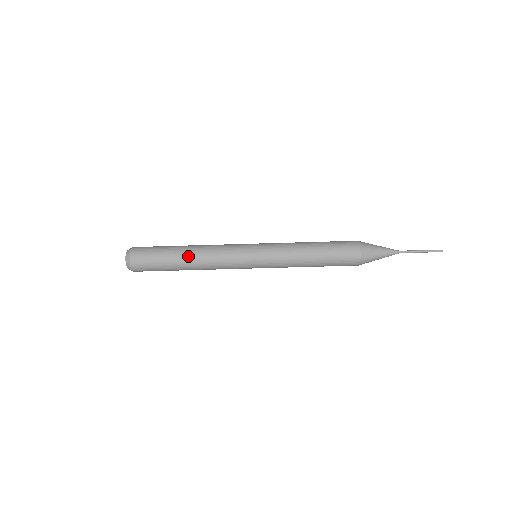
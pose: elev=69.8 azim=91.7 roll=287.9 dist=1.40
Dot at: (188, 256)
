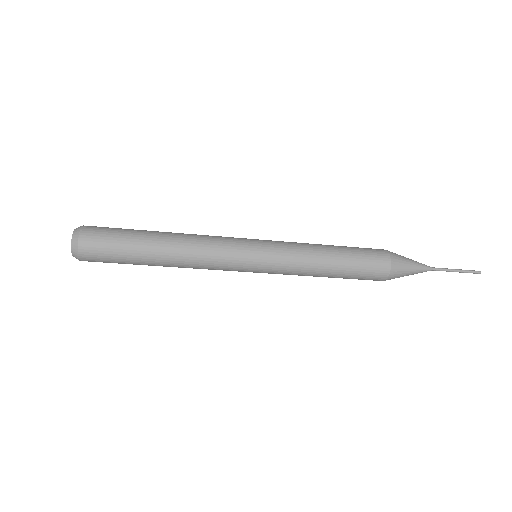
Dot at: (164, 257)
